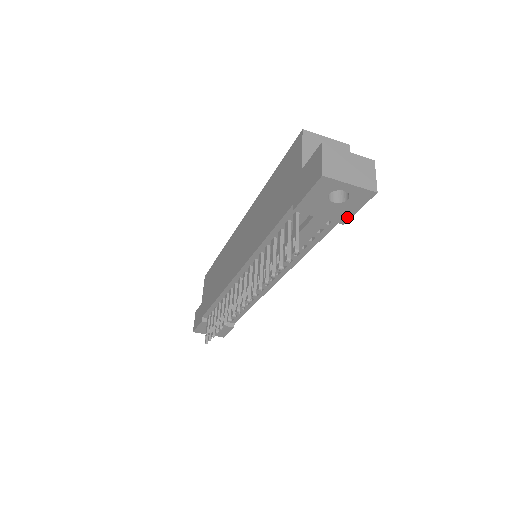
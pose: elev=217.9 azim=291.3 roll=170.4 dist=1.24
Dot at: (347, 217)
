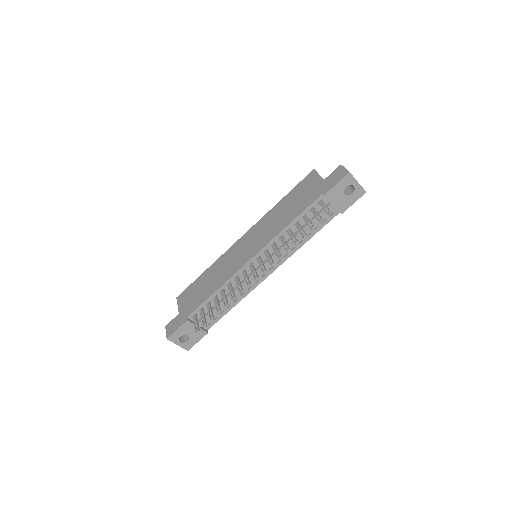
Dot at: (346, 208)
